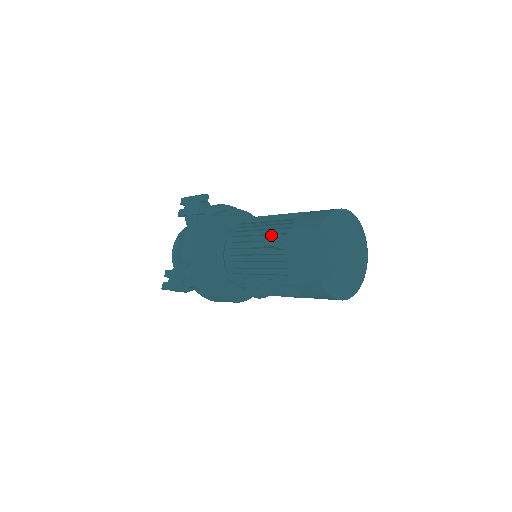
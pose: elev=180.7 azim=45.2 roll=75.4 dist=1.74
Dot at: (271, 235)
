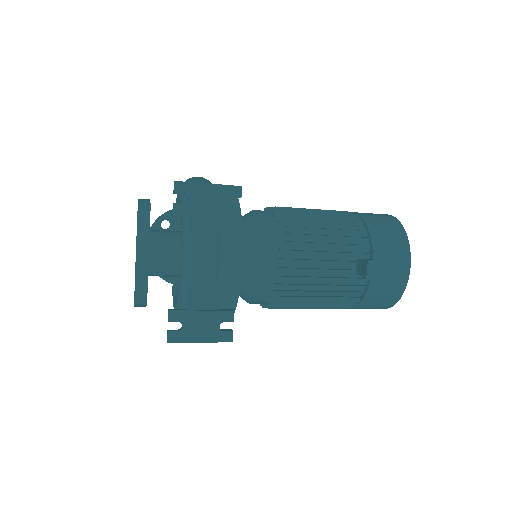
Dot at: (378, 267)
